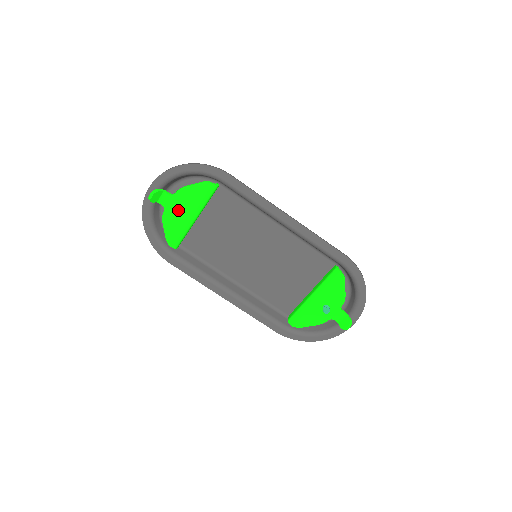
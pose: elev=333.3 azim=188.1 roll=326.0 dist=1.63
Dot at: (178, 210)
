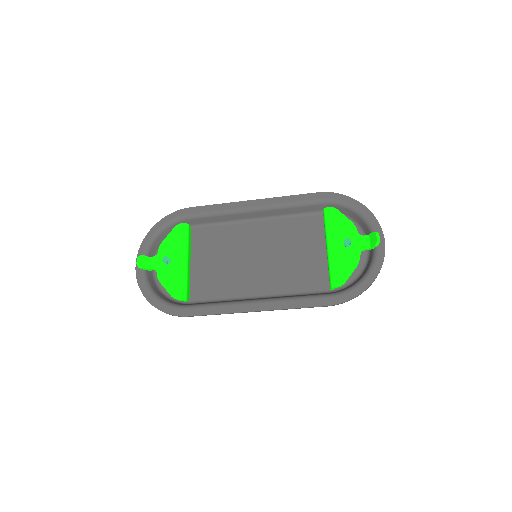
Dot at: (166, 258)
